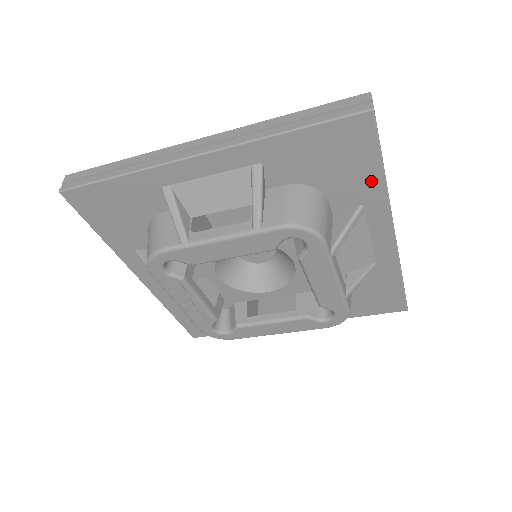
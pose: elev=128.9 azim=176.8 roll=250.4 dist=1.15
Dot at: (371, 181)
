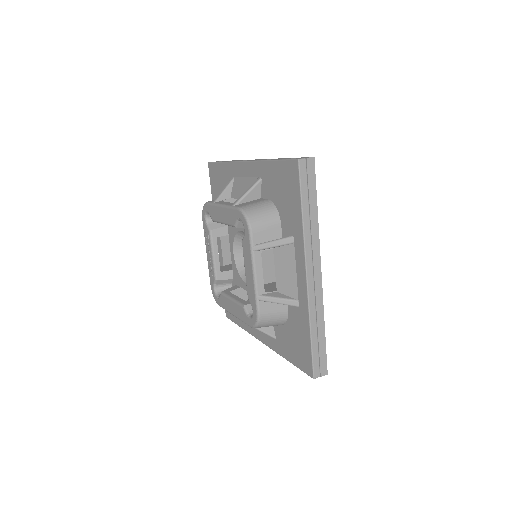
Dot at: (297, 216)
